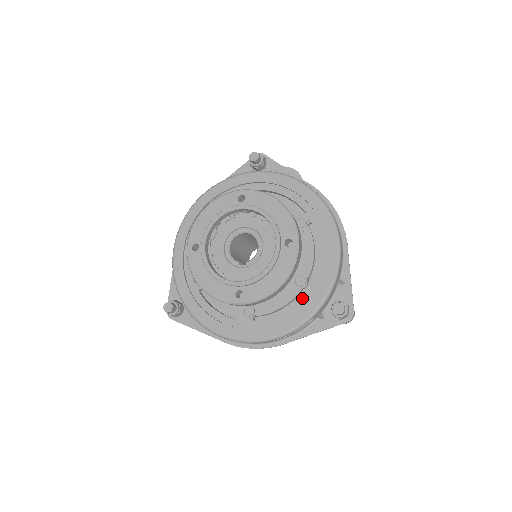
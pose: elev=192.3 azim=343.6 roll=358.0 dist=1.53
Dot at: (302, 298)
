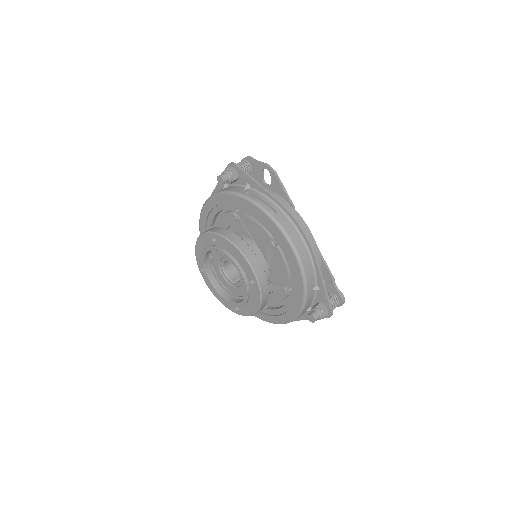
Dot at: (288, 302)
